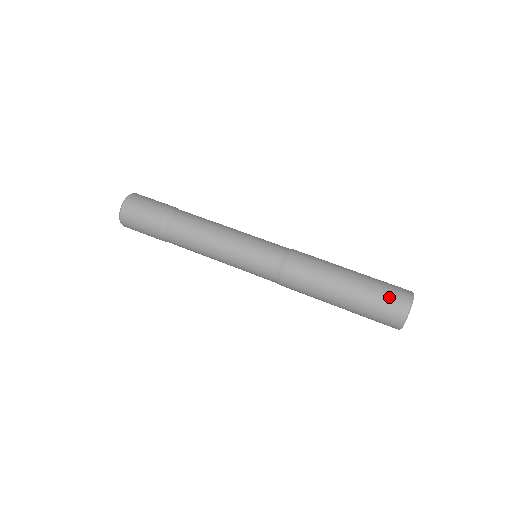
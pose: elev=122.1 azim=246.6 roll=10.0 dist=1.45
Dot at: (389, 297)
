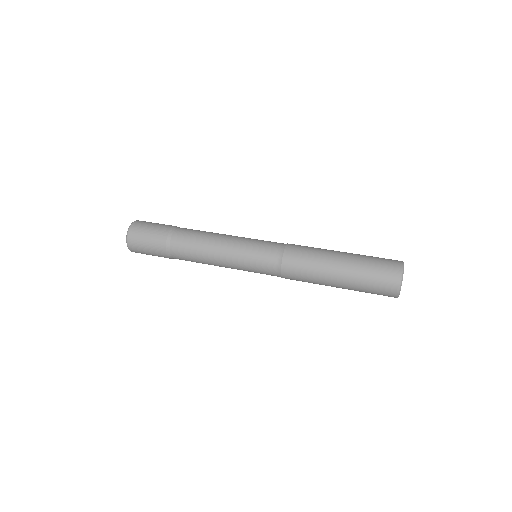
Dot at: (383, 258)
